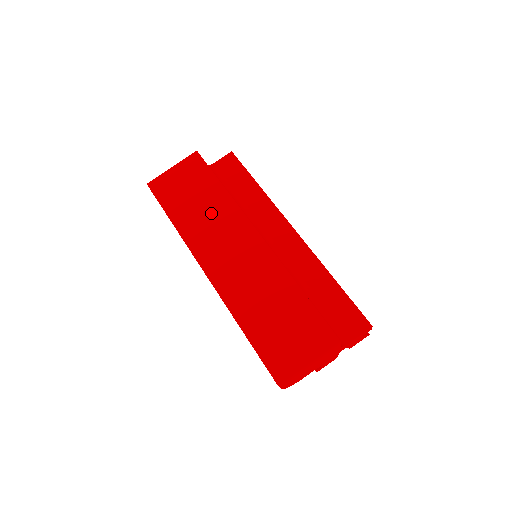
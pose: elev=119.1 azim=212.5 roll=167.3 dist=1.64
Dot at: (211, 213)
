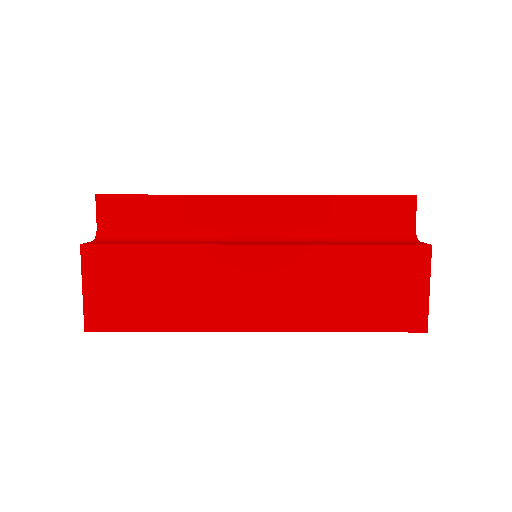
Dot at: (186, 281)
